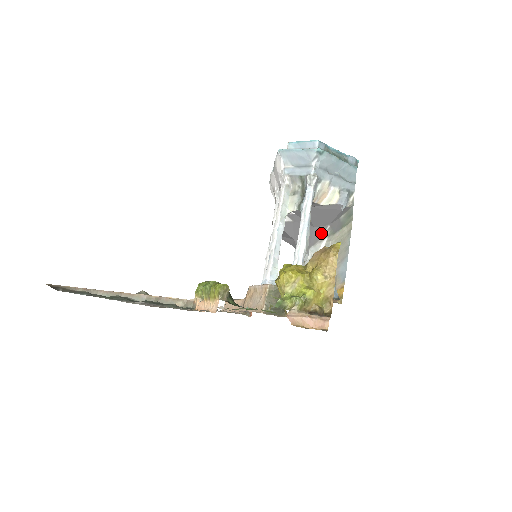
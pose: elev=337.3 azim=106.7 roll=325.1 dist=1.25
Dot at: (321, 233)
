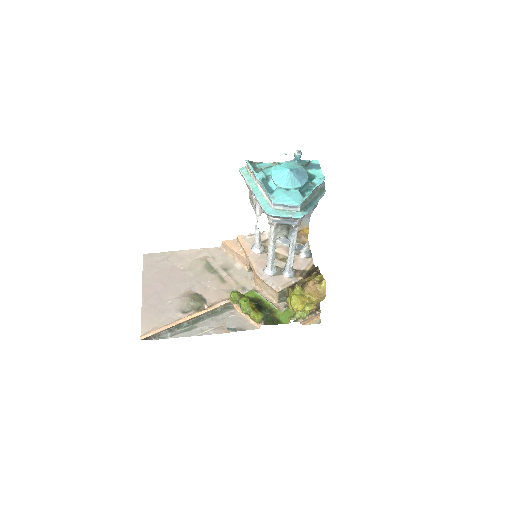
Dot at: occluded
